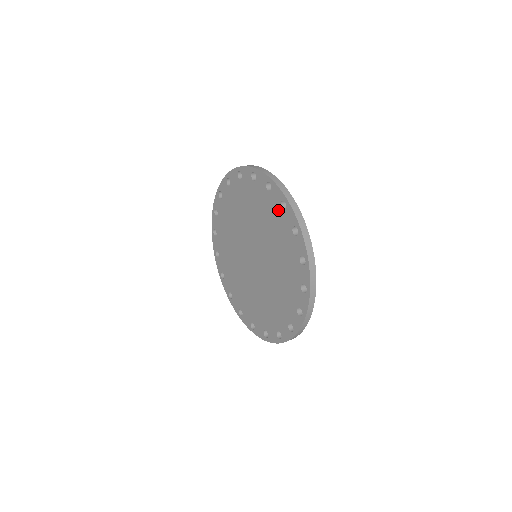
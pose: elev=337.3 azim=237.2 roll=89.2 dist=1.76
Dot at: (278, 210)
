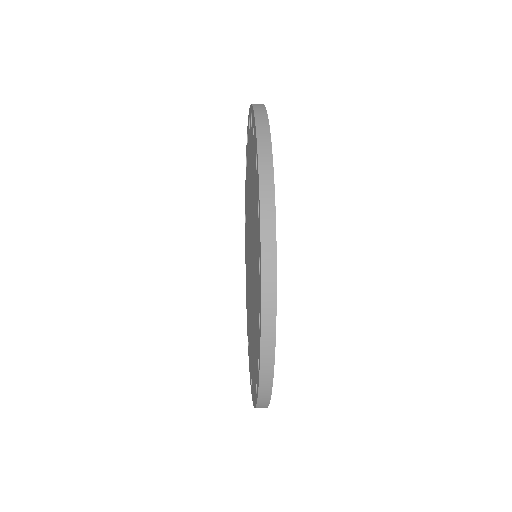
Dot at: (251, 136)
